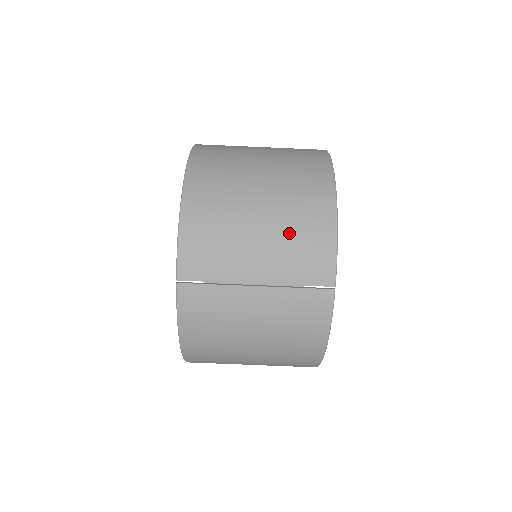
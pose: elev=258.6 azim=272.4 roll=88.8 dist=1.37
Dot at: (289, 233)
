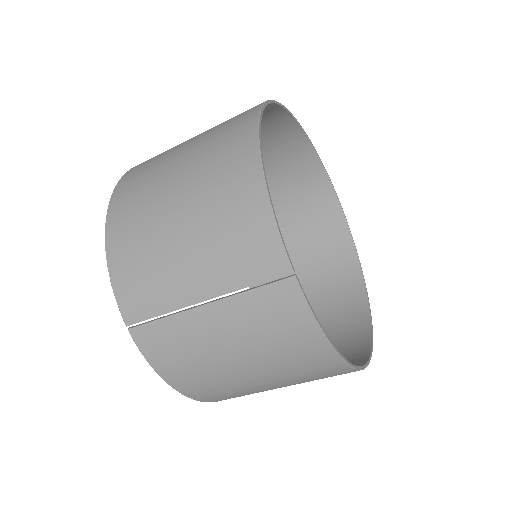
Dot at: (215, 227)
